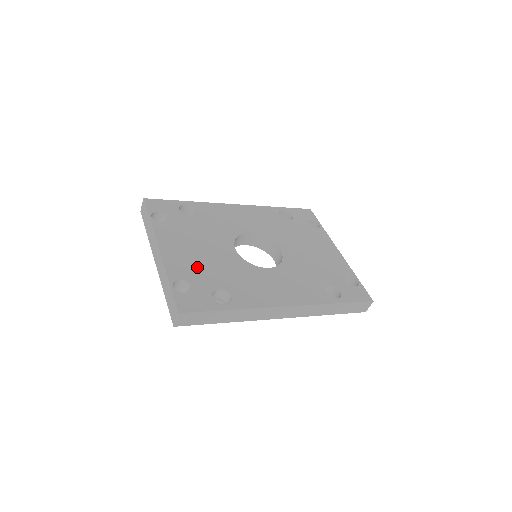
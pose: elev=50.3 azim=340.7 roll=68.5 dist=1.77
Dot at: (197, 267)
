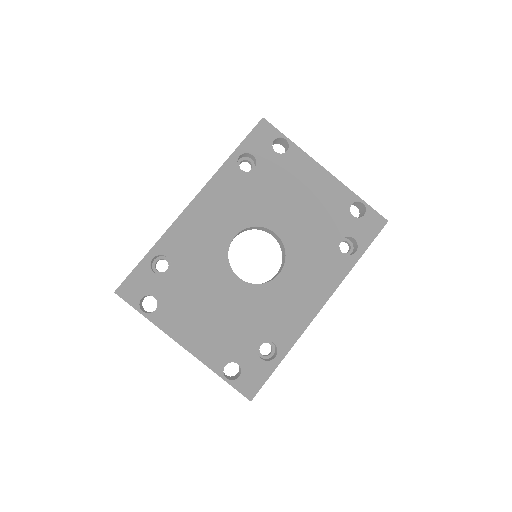
Dot at: (226, 337)
